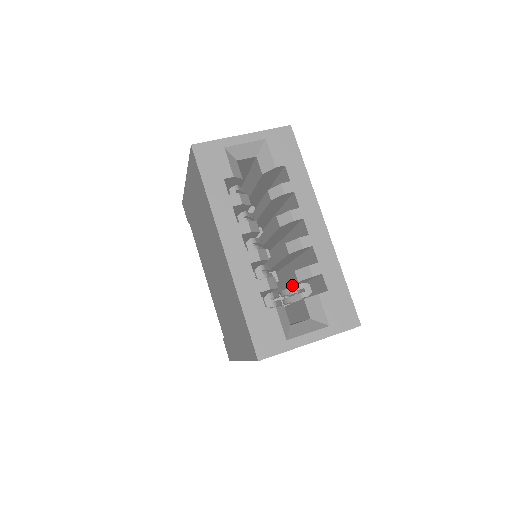
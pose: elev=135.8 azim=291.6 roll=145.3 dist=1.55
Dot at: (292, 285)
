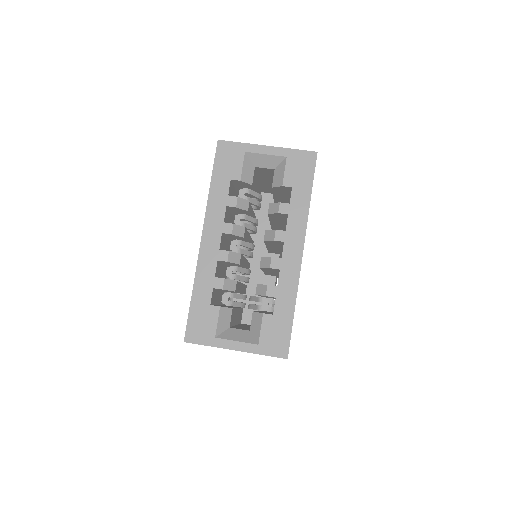
Dot at: (258, 295)
